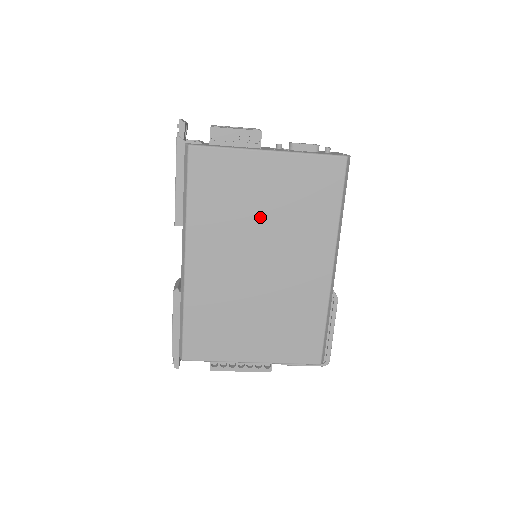
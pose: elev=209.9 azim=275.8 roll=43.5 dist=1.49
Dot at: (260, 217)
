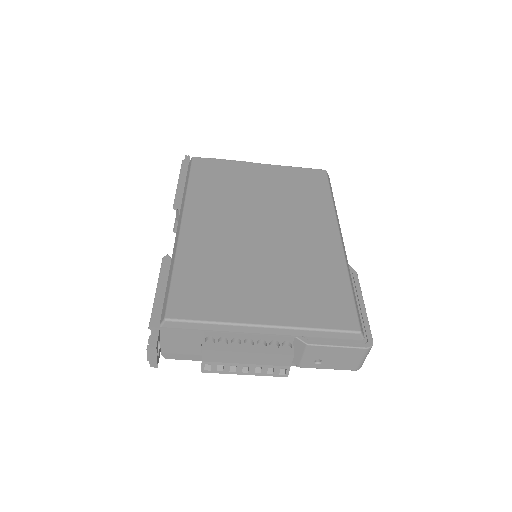
Dot at: (258, 197)
